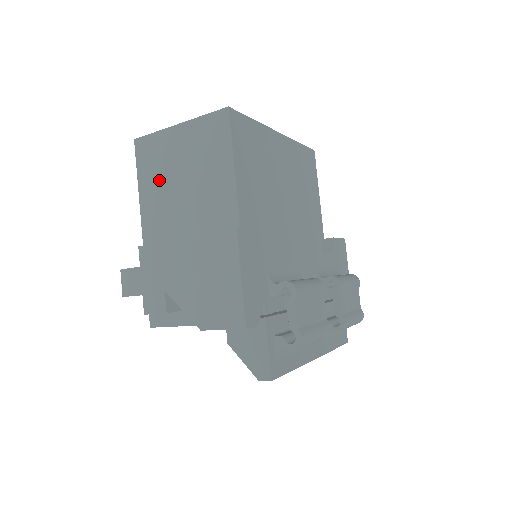
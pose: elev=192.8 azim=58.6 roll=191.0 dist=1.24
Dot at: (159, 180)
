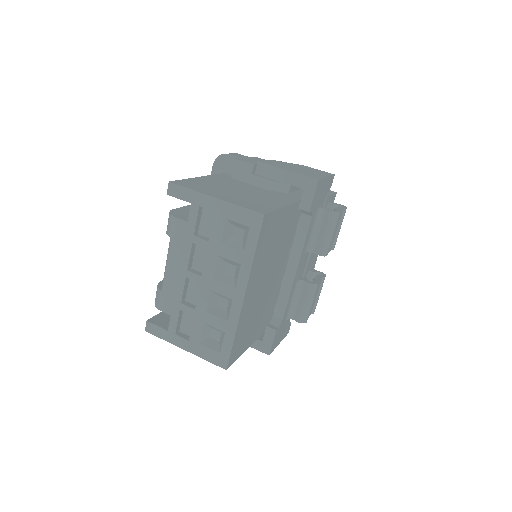
Dot at: occluded
